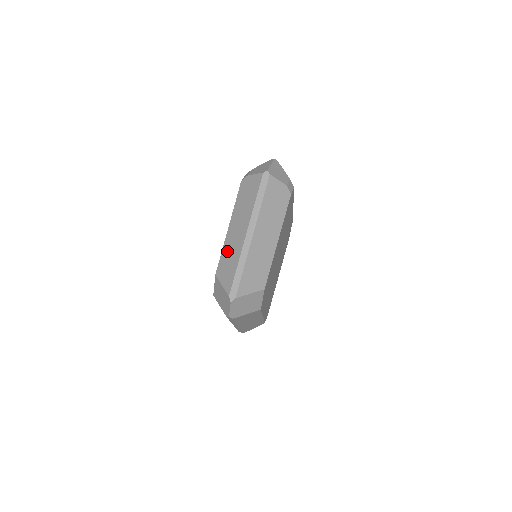
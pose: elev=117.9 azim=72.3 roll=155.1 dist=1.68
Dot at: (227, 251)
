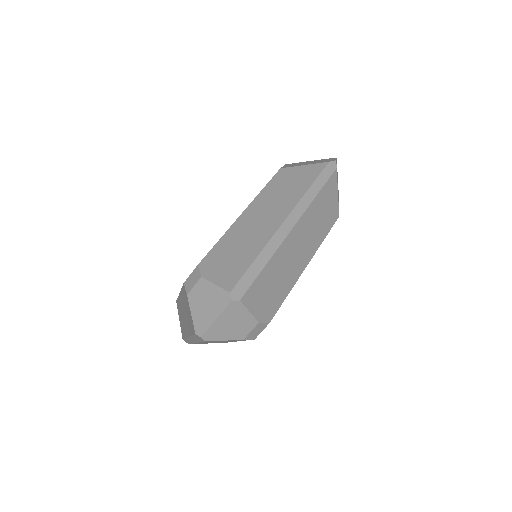
Dot at: occluded
